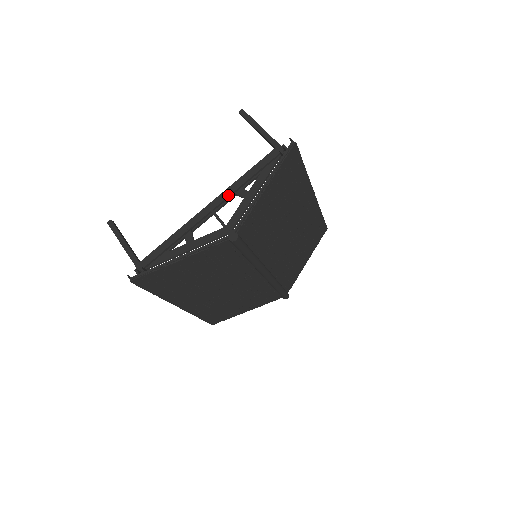
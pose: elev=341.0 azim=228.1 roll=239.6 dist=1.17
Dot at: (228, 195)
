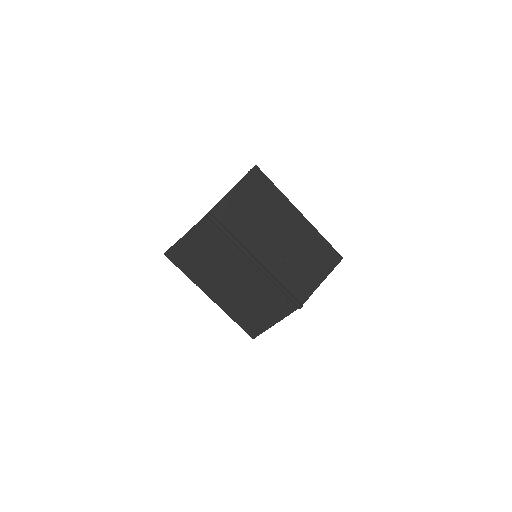
Dot at: occluded
